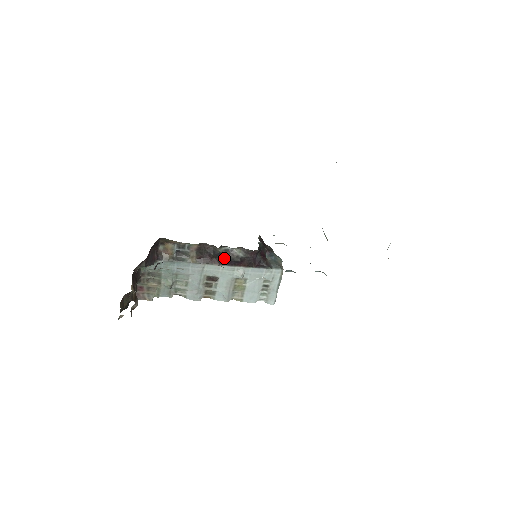
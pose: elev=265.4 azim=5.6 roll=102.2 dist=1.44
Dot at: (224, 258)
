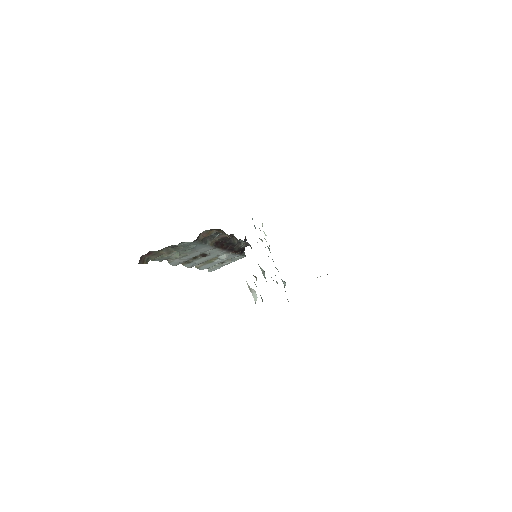
Dot at: (230, 246)
